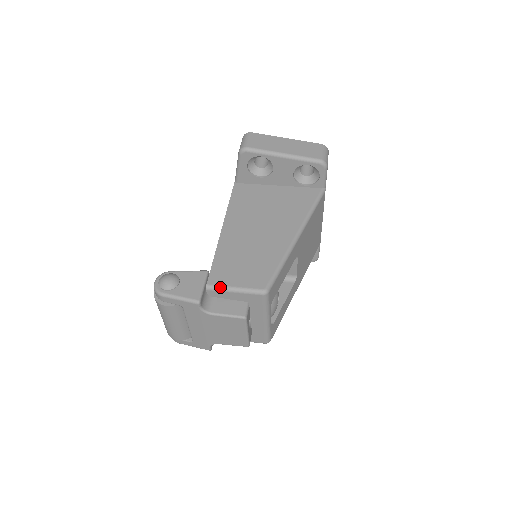
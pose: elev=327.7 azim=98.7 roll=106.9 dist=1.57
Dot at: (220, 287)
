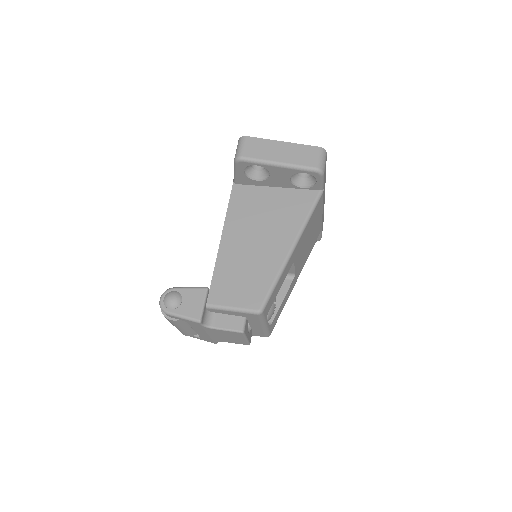
Dot at: (219, 307)
